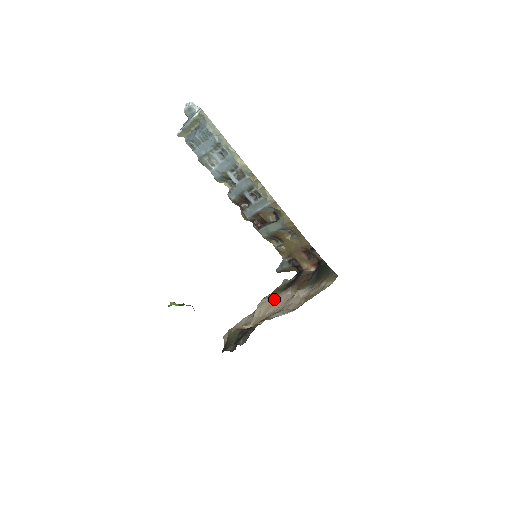
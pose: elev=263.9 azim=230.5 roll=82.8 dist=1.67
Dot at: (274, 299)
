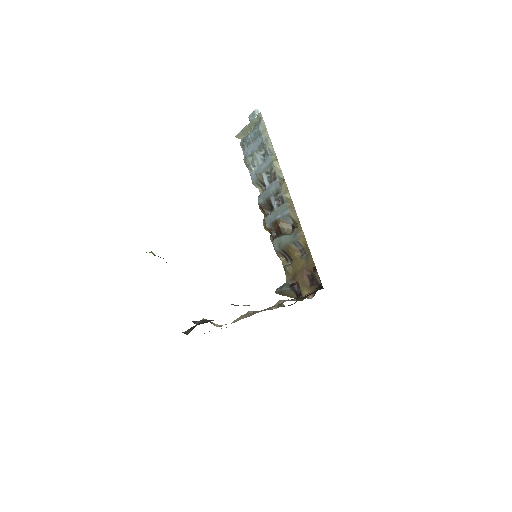
Dot at: (258, 311)
